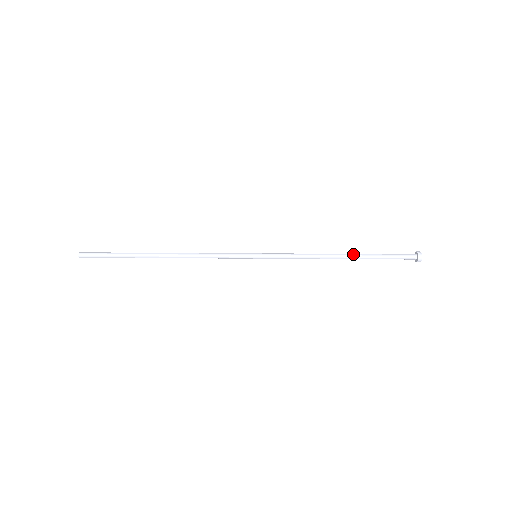
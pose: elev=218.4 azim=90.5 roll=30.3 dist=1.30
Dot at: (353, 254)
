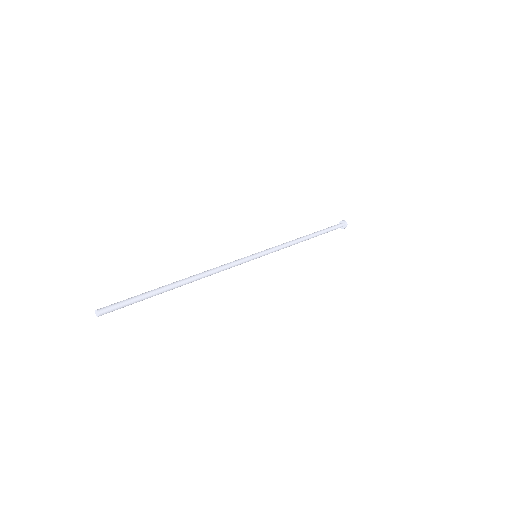
Dot at: (313, 233)
